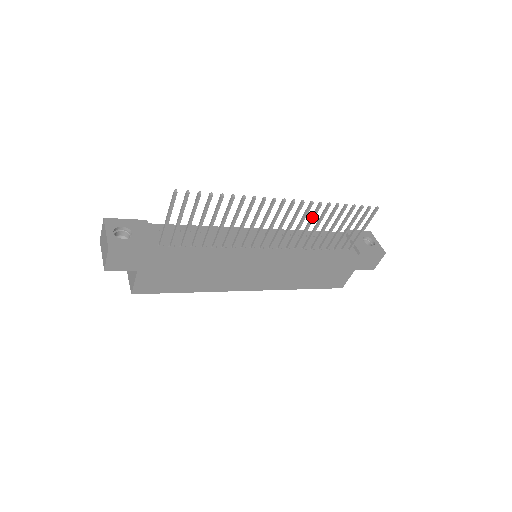
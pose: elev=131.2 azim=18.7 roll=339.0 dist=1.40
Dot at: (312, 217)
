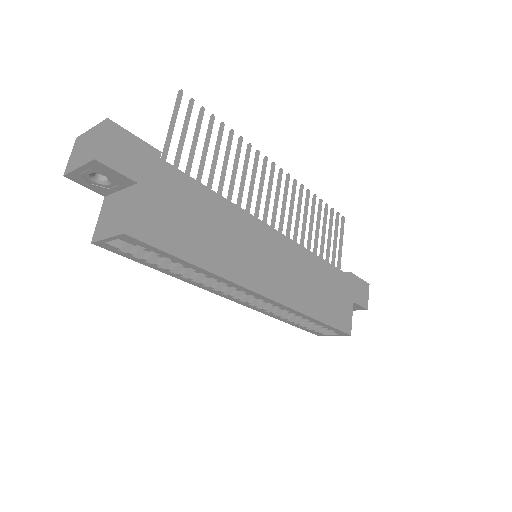
Dot at: (299, 202)
